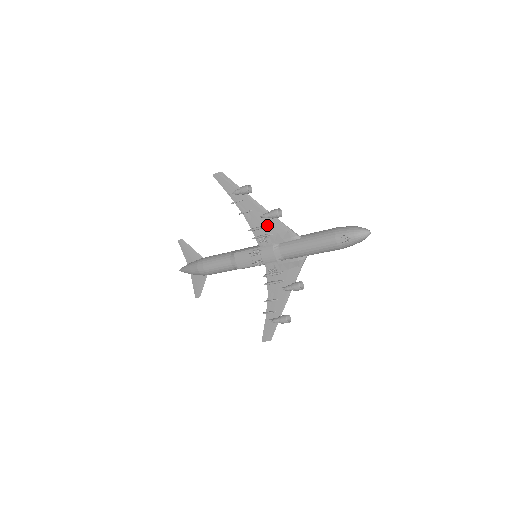
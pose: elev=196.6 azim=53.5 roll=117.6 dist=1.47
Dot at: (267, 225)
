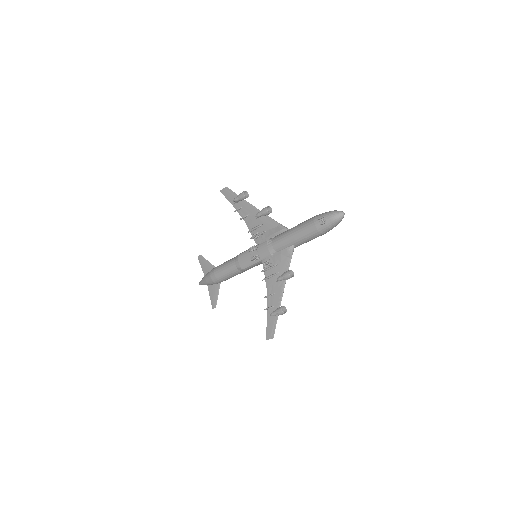
Dot at: (262, 224)
